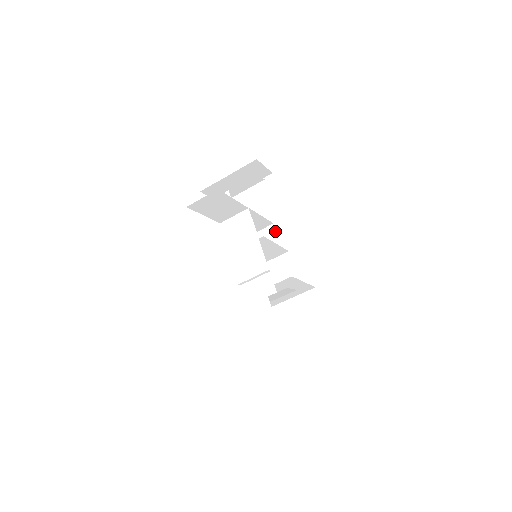
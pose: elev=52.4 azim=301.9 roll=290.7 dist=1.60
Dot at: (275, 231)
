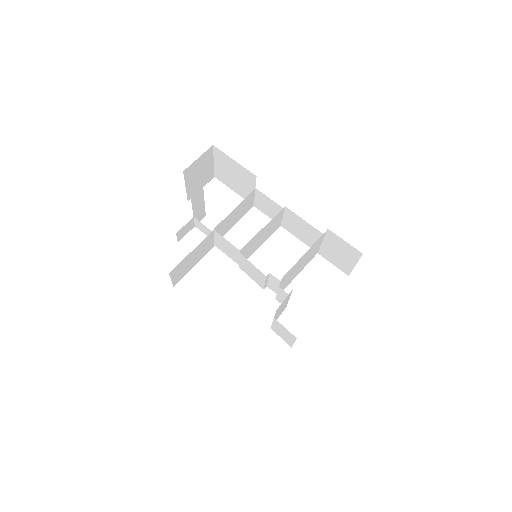
Dot at: (262, 194)
